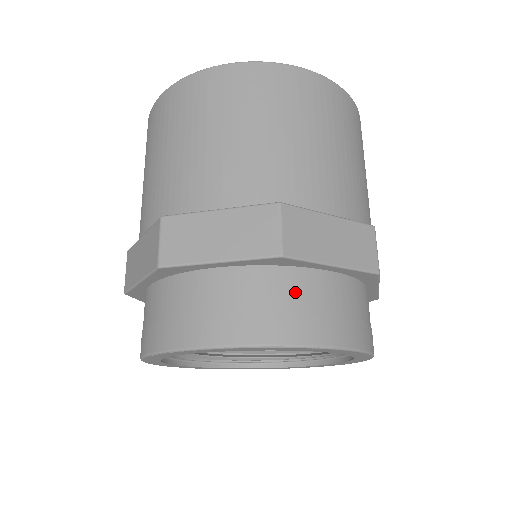
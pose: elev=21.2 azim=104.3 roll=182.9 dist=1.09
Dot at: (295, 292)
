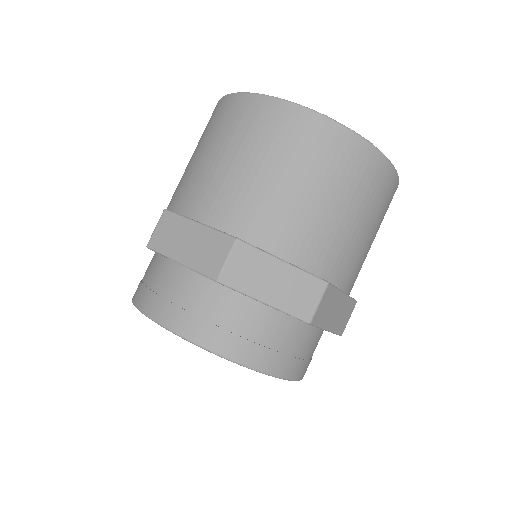
Dot at: (297, 340)
